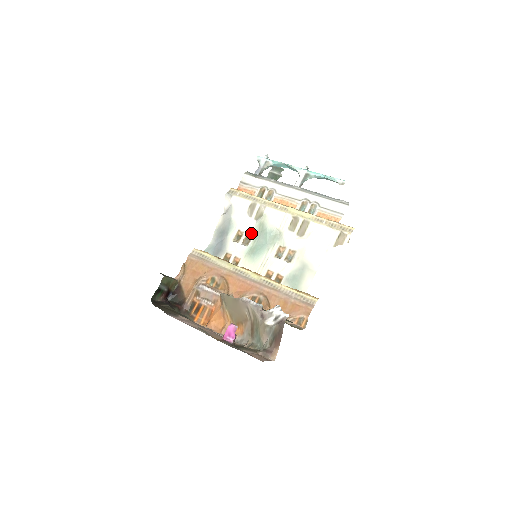
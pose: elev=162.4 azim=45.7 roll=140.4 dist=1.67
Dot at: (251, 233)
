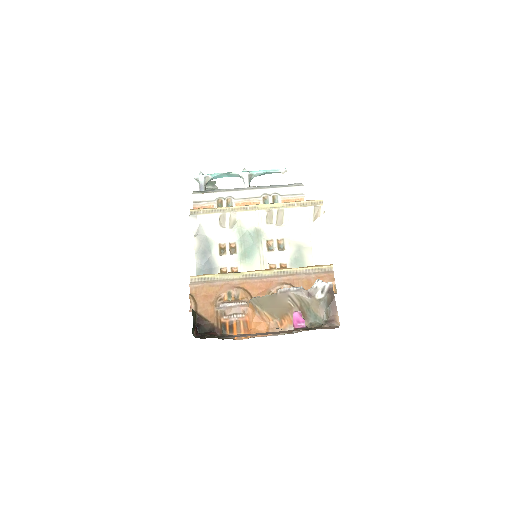
Dot at: (233, 241)
